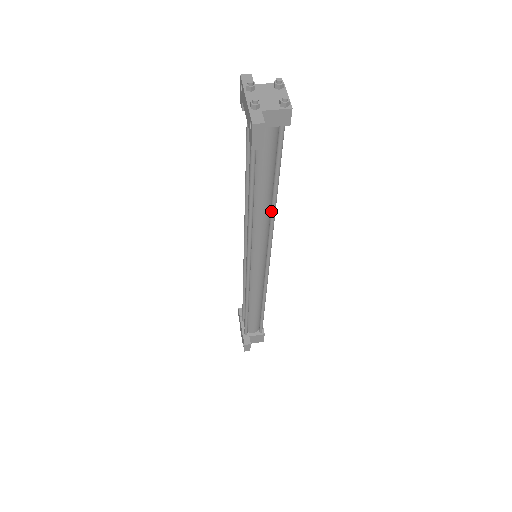
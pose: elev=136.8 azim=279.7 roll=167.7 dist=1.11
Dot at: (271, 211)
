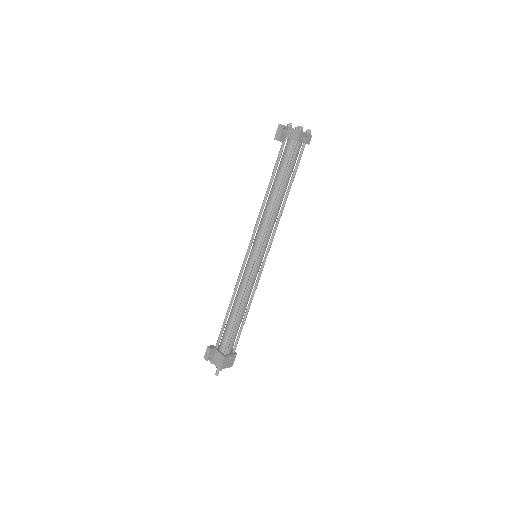
Dot at: (273, 206)
